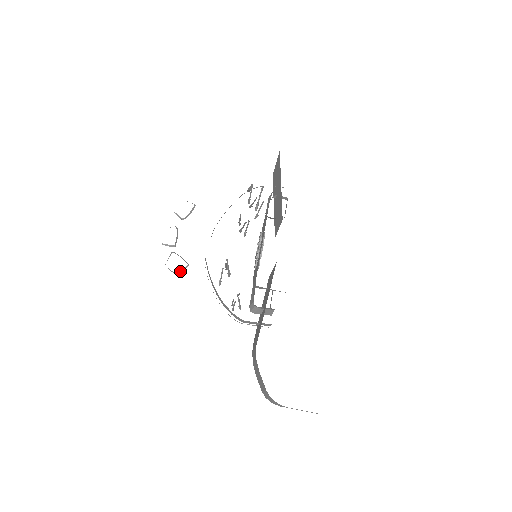
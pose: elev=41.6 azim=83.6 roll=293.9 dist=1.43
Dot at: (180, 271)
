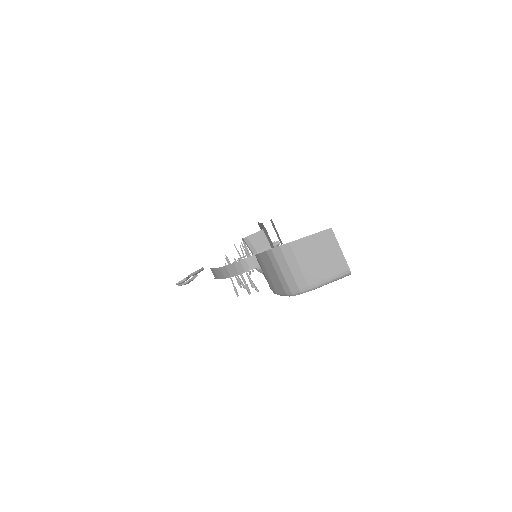
Dot at: (189, 279)
